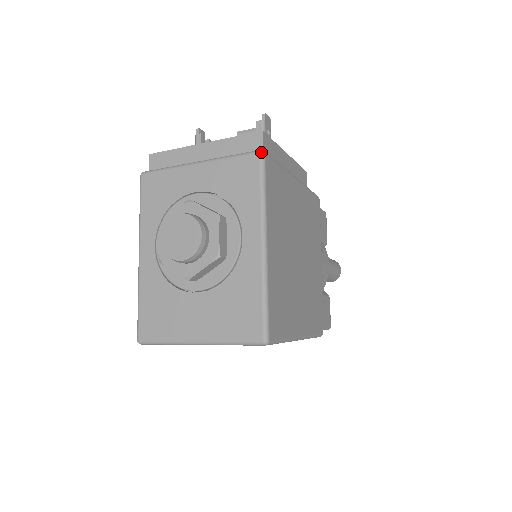
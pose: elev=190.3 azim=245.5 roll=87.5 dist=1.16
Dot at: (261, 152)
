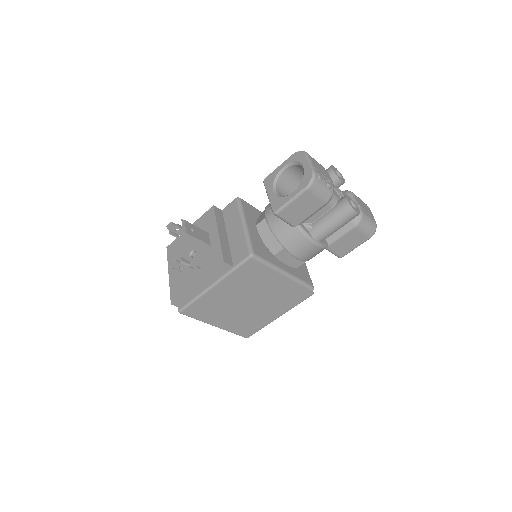
Dot at: occluded
